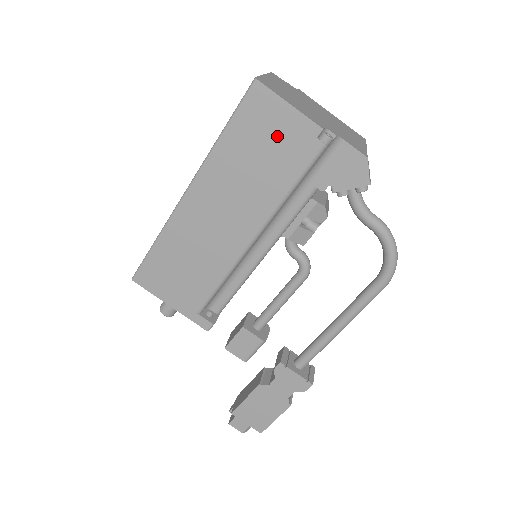
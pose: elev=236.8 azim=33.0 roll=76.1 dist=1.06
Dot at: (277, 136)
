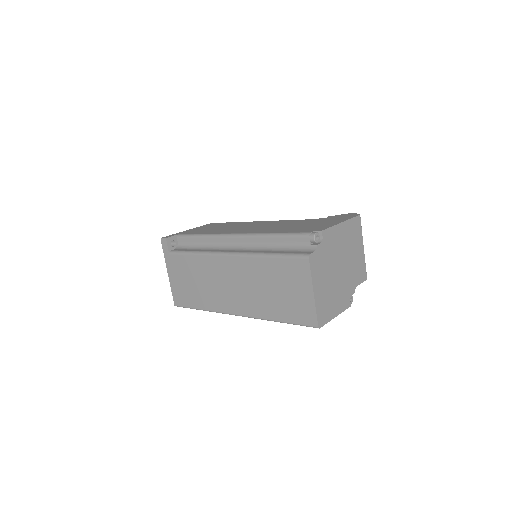
Dot at: occluded
